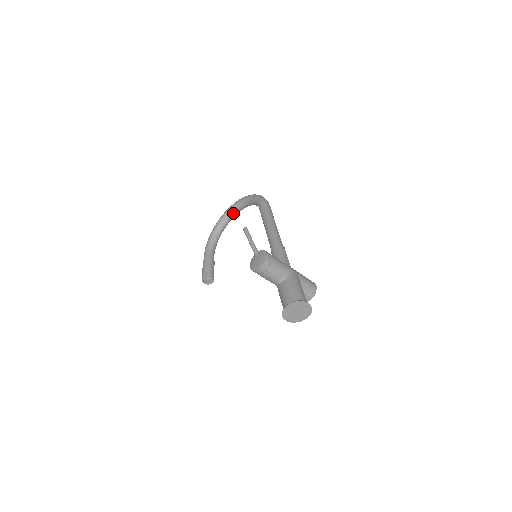
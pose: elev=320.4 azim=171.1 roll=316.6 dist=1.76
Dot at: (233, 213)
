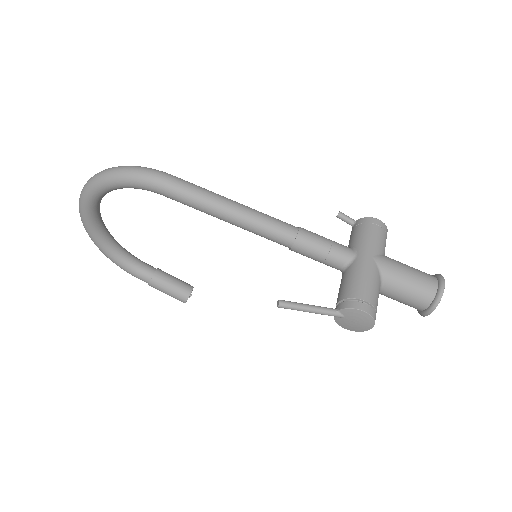
Dot at: (97, 209)
